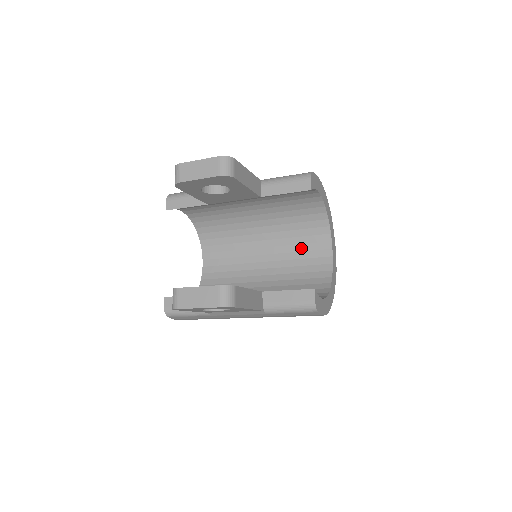
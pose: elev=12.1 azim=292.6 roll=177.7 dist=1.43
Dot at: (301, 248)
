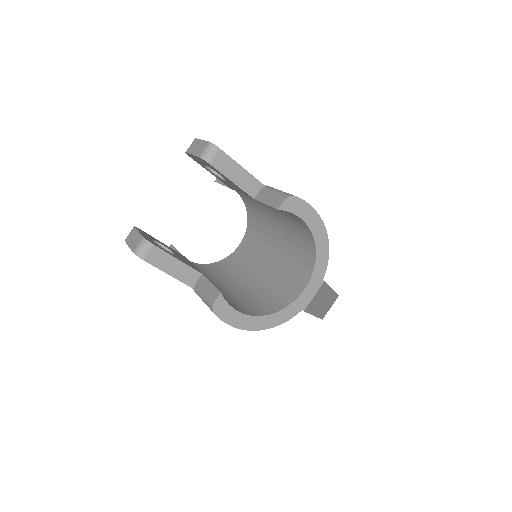
Dot at: (291, 271)
